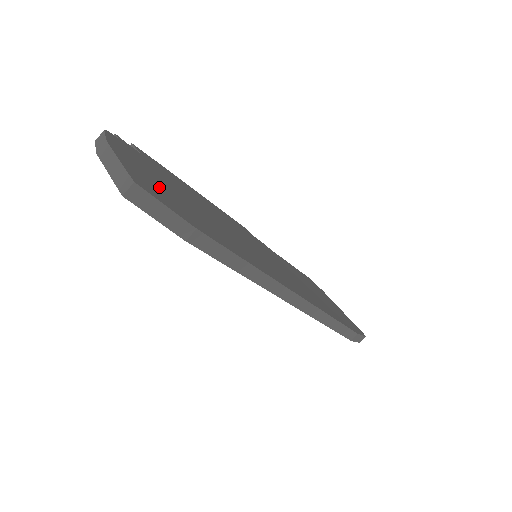
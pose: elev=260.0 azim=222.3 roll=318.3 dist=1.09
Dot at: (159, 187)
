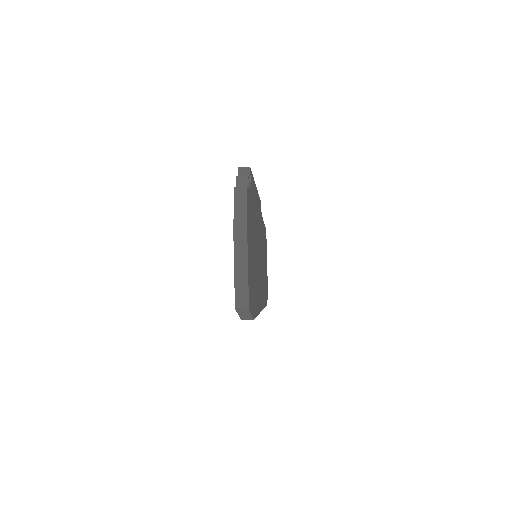
Dot at: occluded
